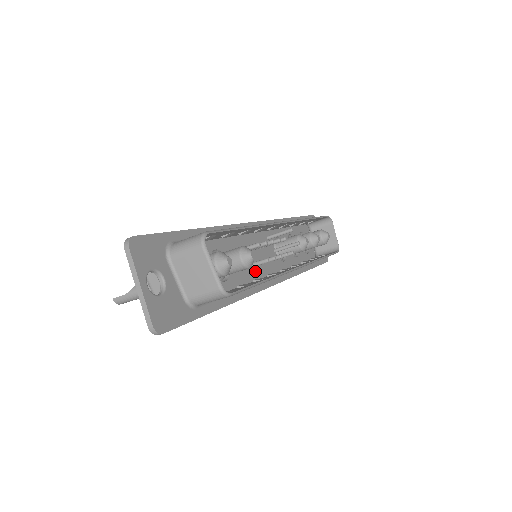
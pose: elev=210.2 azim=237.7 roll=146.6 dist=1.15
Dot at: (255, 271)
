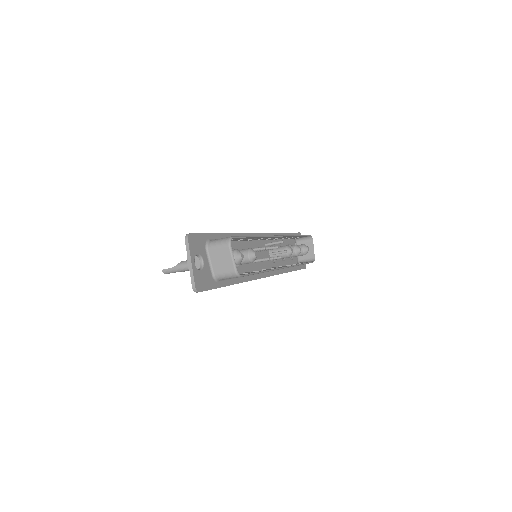
Dot at: (254, 266)
